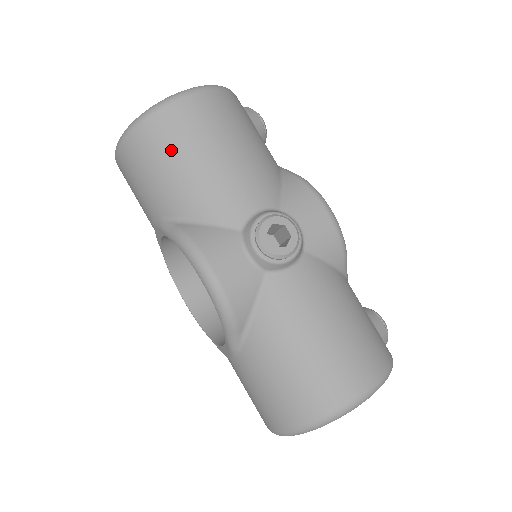
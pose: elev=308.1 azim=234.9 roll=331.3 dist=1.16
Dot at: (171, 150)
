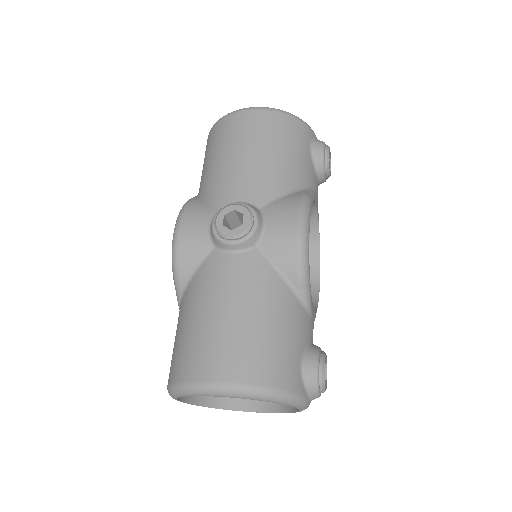
Dot at: (218, 144)
